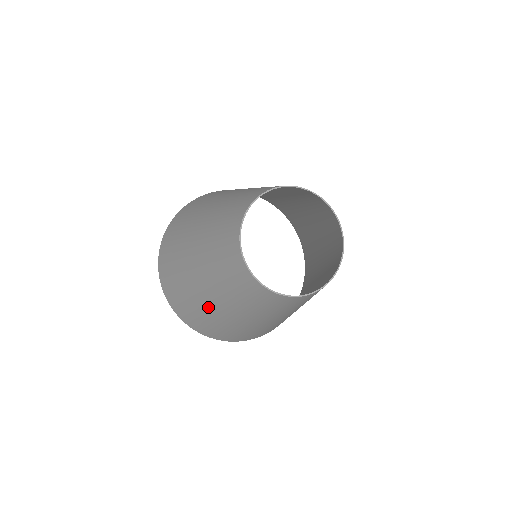
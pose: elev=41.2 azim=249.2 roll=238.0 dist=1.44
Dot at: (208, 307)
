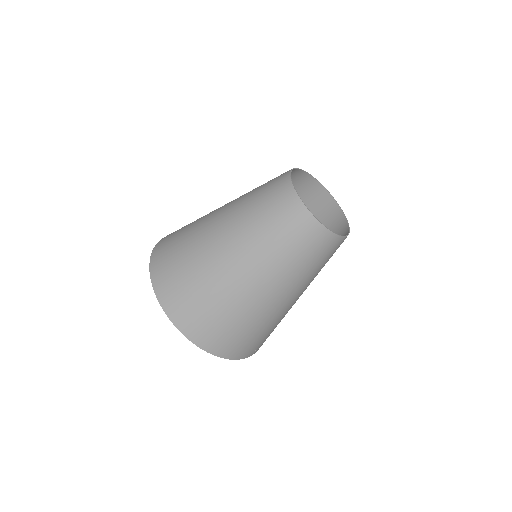
Dot at: (208, 240)
